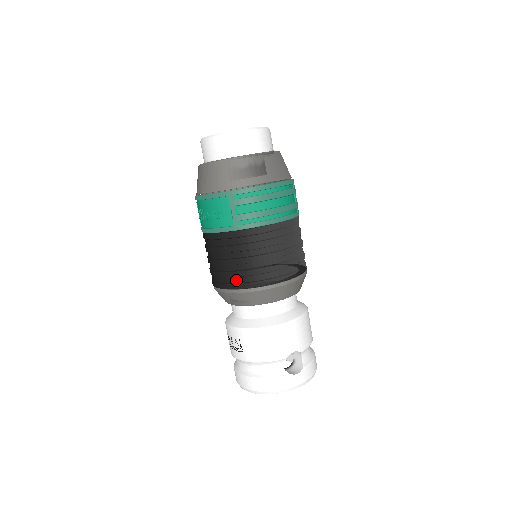
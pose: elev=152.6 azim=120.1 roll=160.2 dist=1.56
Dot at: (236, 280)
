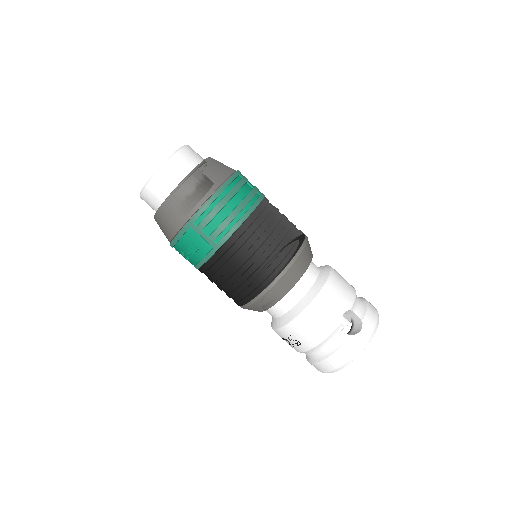
Dot at: (249, 290)
